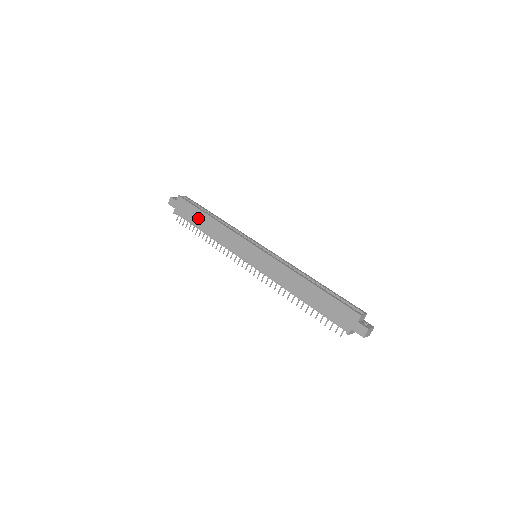
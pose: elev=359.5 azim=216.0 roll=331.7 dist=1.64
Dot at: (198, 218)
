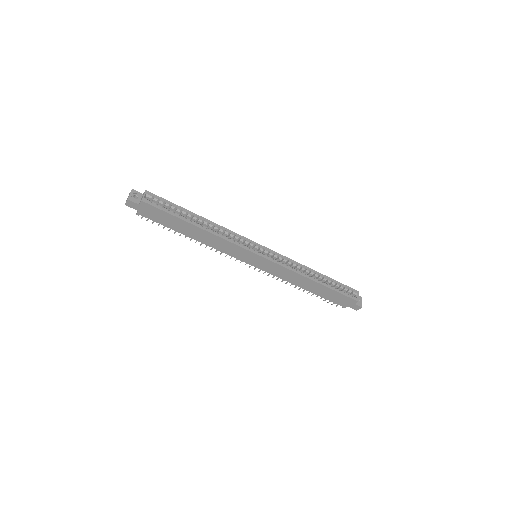
Dot at: (179, 225)
